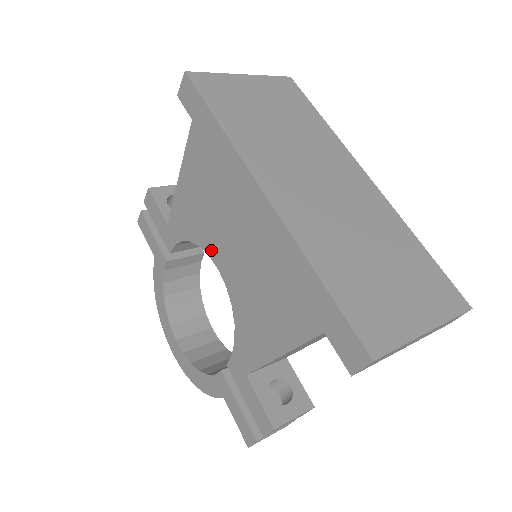
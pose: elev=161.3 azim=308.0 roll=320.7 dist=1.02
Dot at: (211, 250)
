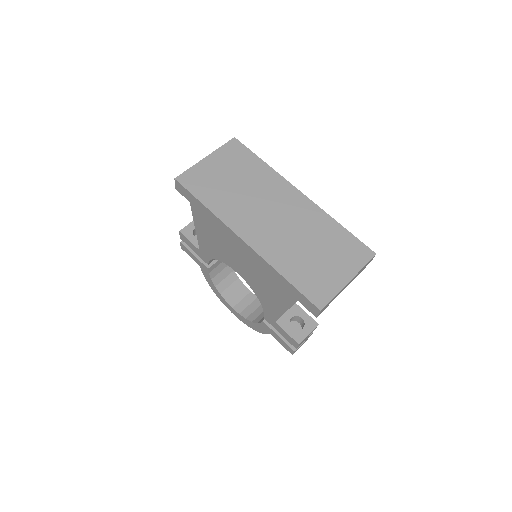
Dot at: (230, 264)
